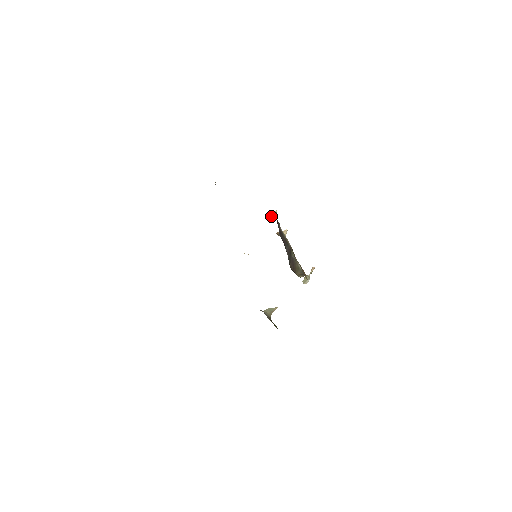
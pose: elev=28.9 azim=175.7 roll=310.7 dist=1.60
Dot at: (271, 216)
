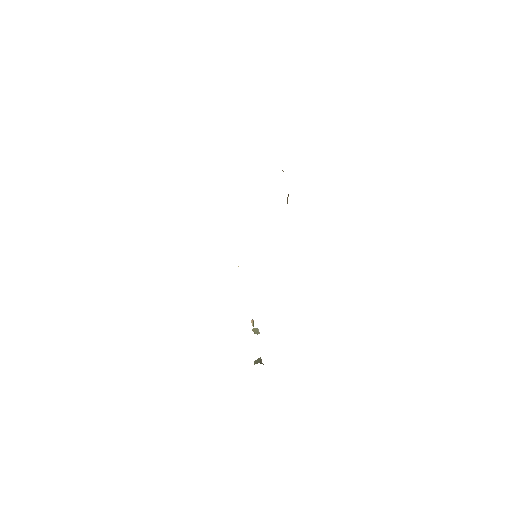
Dot at: occluded
